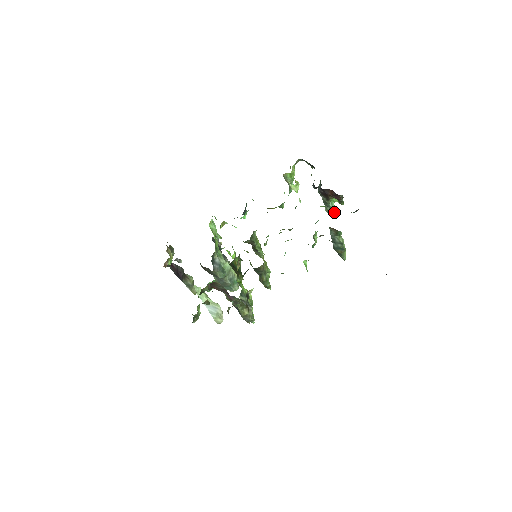
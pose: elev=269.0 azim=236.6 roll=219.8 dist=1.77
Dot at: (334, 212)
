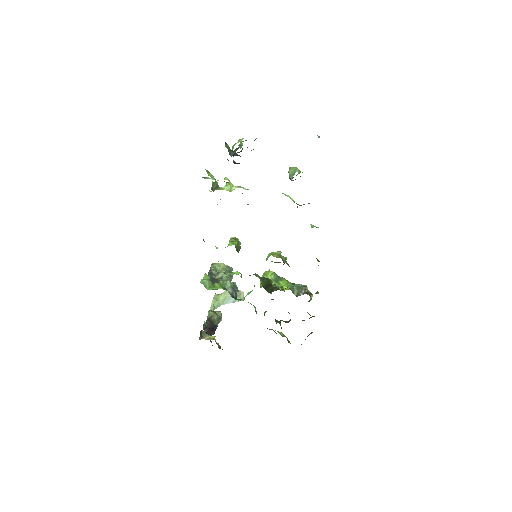
Dot at: occluded
